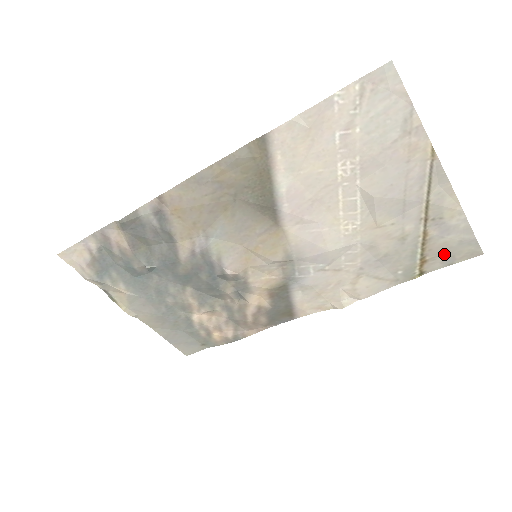
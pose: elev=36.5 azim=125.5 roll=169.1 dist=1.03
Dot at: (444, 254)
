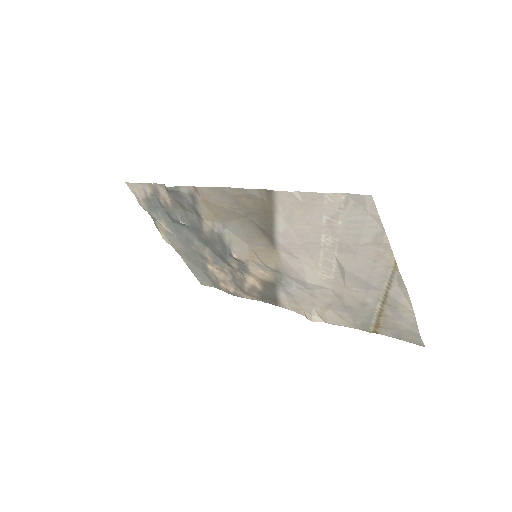
Dot at: (395, 330)
